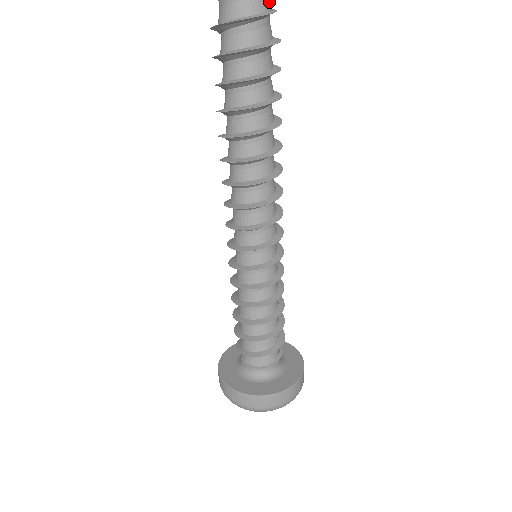
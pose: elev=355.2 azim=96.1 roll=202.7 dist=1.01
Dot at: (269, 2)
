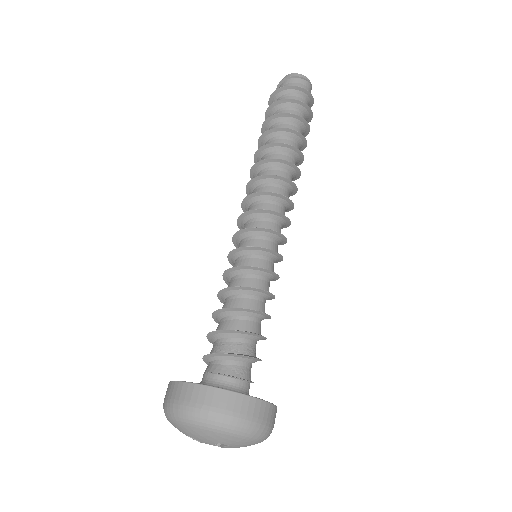
Dot at: occluded
